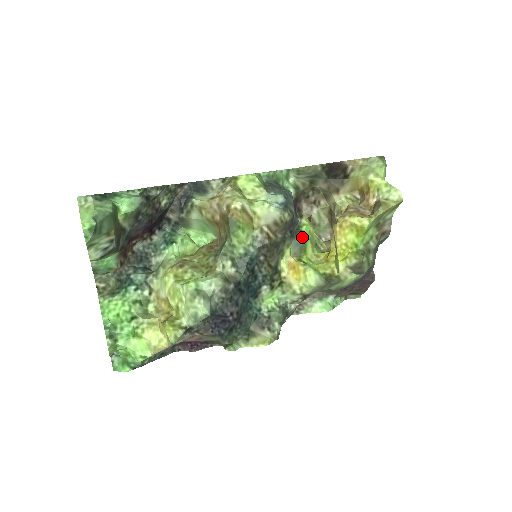
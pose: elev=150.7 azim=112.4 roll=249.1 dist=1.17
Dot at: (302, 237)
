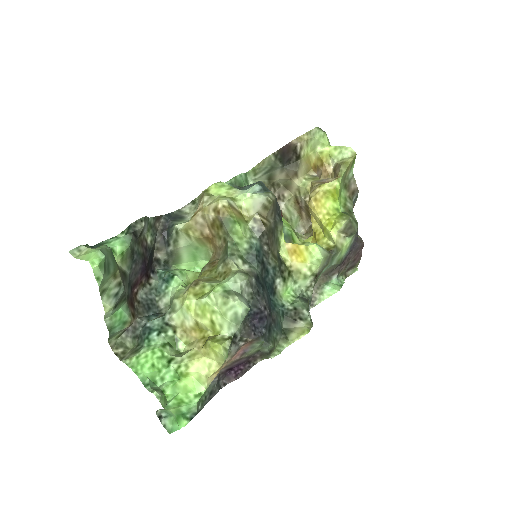
Dot at: (285, 229)
